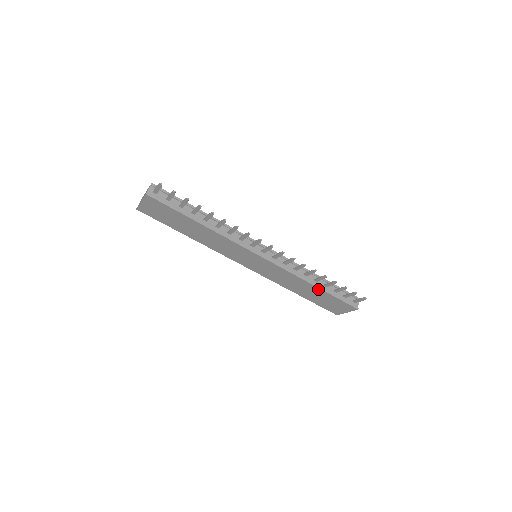
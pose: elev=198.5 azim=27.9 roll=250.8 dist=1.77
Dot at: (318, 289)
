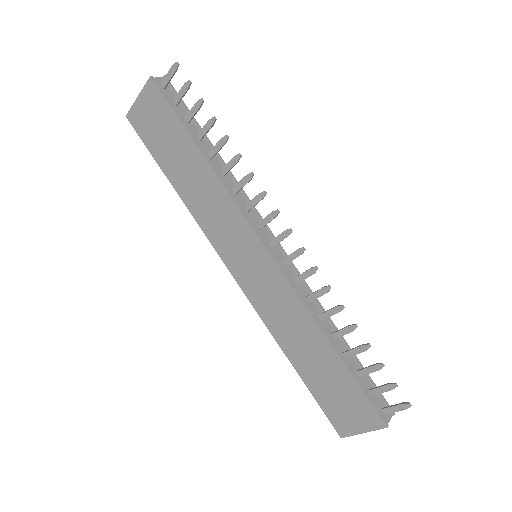
Dot at: (332, 352)
